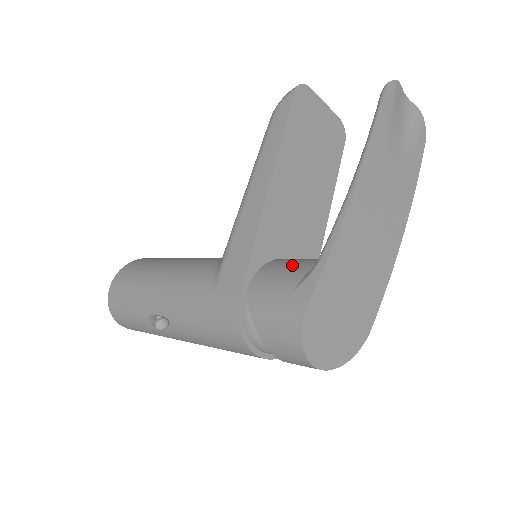
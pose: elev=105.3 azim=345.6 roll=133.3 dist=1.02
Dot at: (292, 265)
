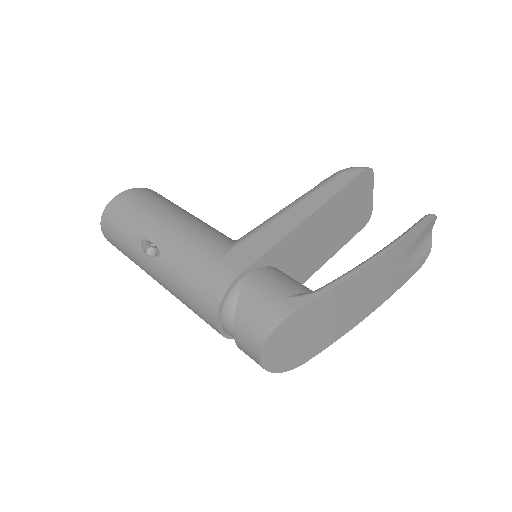
Dot at: (292, 280)
